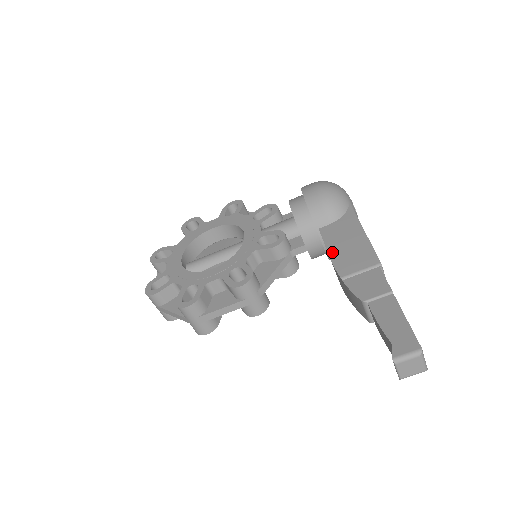
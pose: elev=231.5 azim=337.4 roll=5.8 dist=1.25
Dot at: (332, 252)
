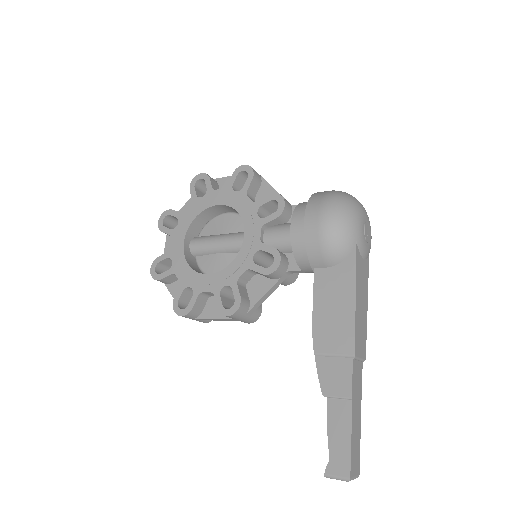
Dot at: (316, 313)
